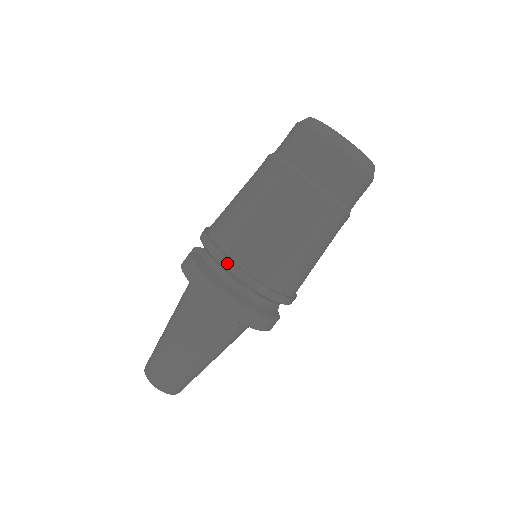
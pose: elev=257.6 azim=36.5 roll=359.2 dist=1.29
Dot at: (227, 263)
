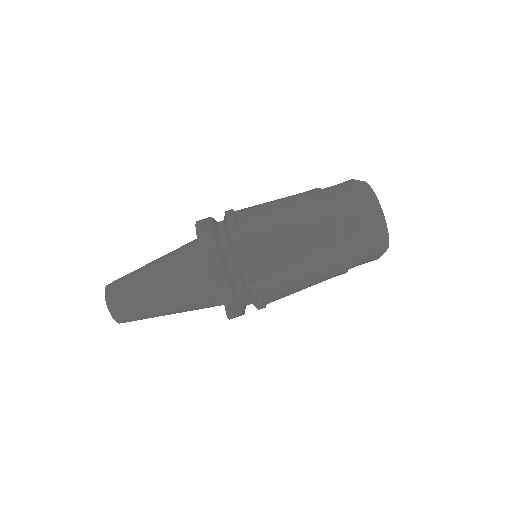
Dot at: (229, 214)
